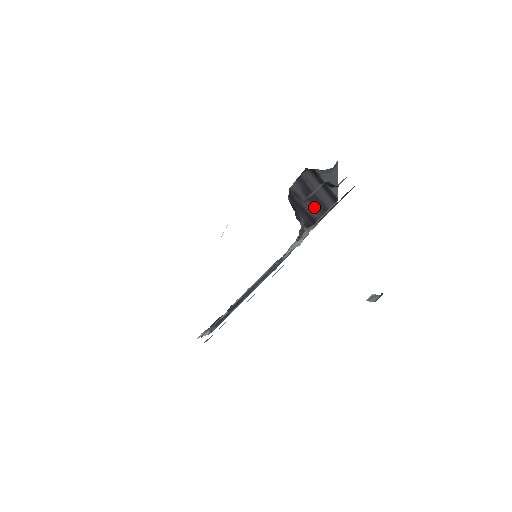
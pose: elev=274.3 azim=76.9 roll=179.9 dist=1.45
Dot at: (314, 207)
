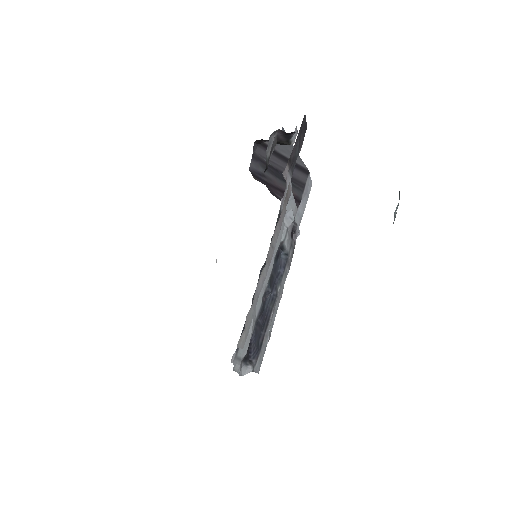
Dot at: occluded
